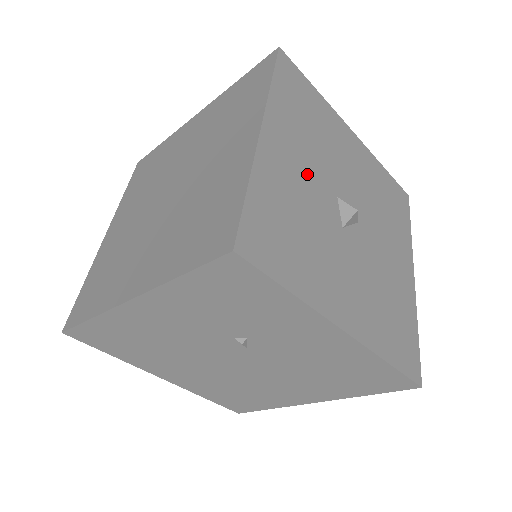
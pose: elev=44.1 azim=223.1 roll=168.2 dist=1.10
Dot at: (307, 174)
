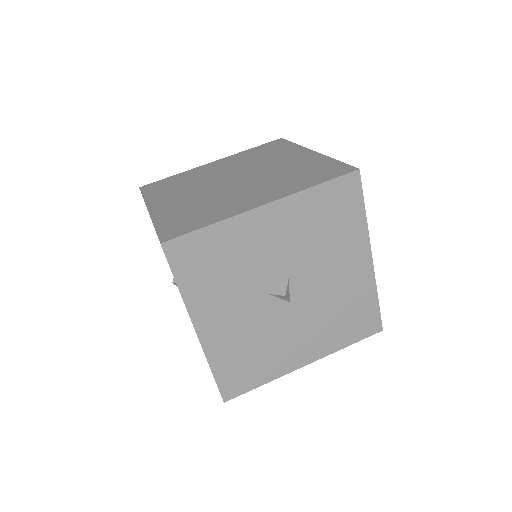
Dot at: (275, 250)
